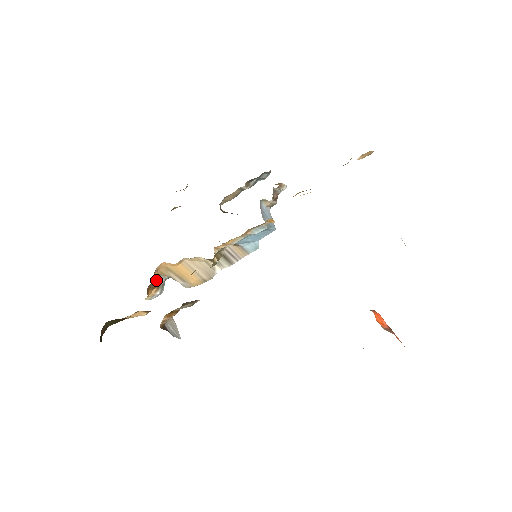
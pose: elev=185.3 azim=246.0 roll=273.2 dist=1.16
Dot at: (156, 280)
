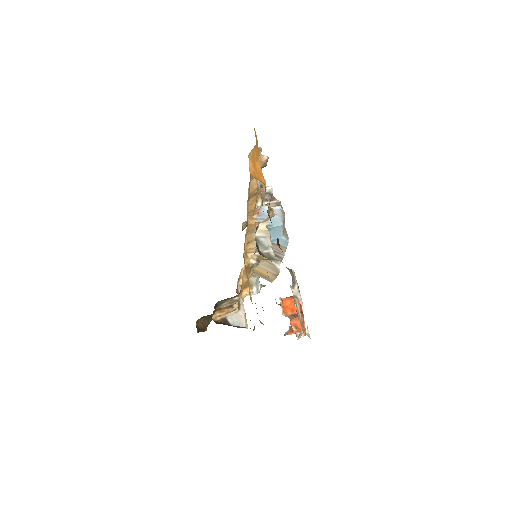
Dot at: occluded
